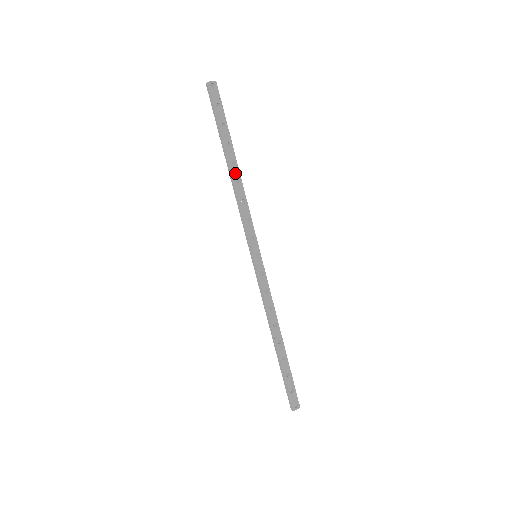
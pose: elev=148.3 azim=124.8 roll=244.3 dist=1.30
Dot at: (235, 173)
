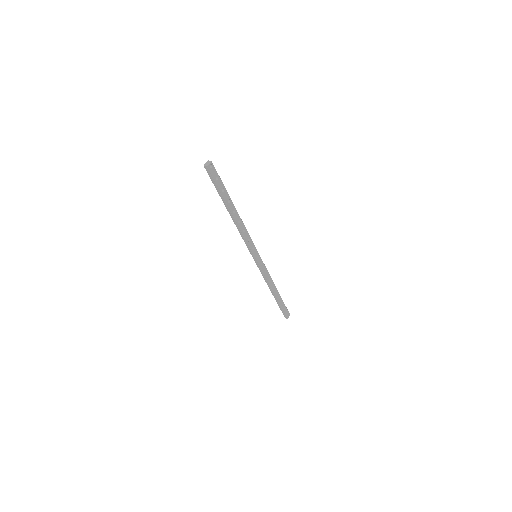
Dot at: (236, 217)
